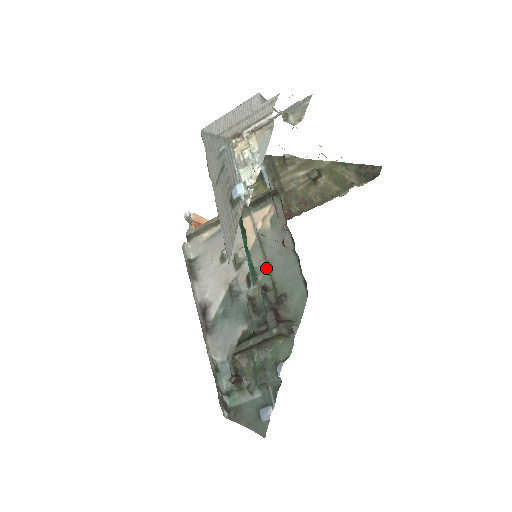
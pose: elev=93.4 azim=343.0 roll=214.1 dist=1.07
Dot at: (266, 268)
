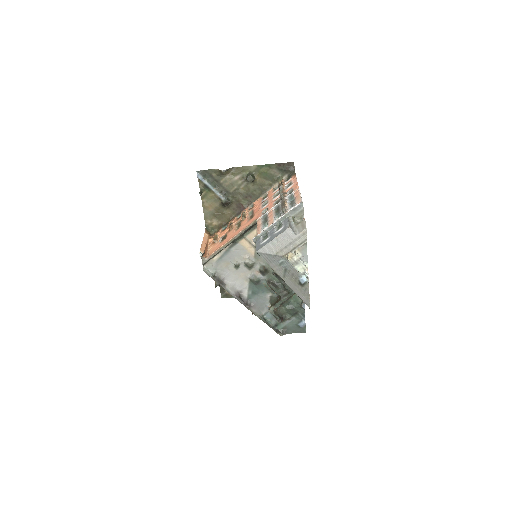
Dot at: occluded
